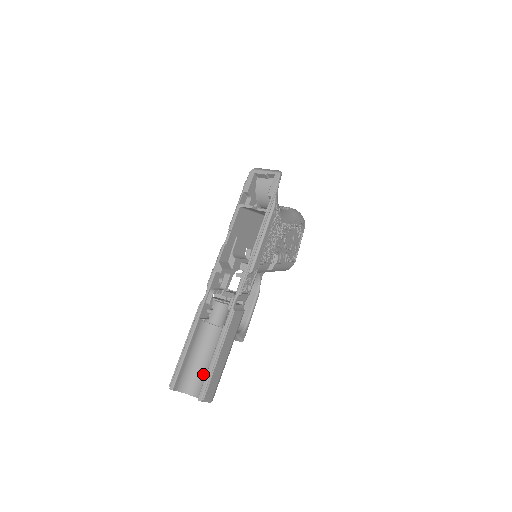
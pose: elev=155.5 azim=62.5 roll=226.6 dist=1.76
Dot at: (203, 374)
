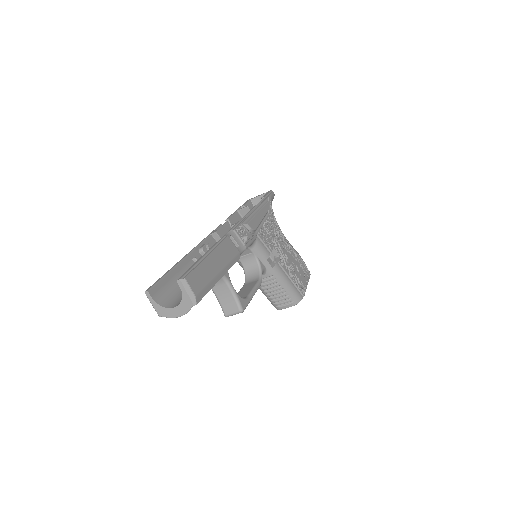
Dot at: occluded
